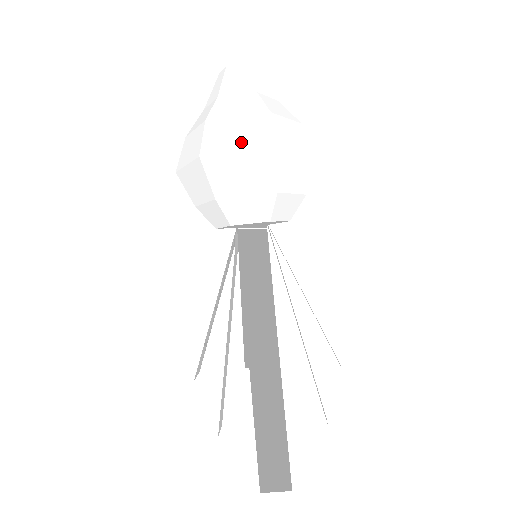
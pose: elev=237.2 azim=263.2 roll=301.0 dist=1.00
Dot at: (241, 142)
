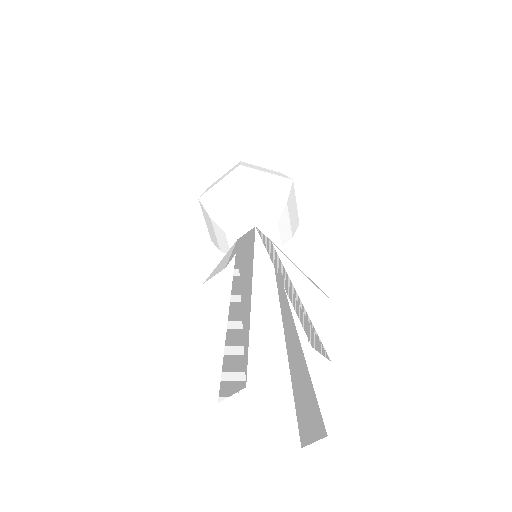
Dot at: (220, 179)
